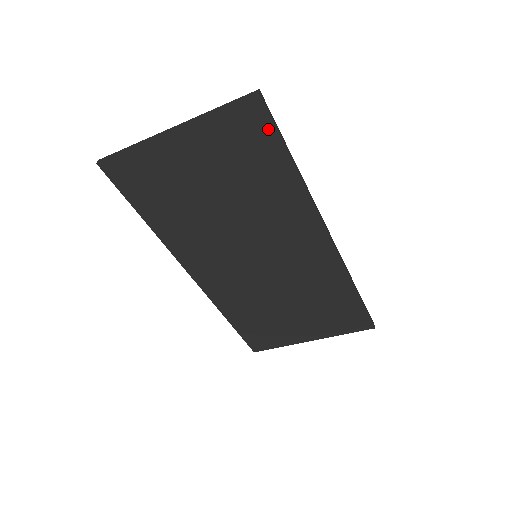
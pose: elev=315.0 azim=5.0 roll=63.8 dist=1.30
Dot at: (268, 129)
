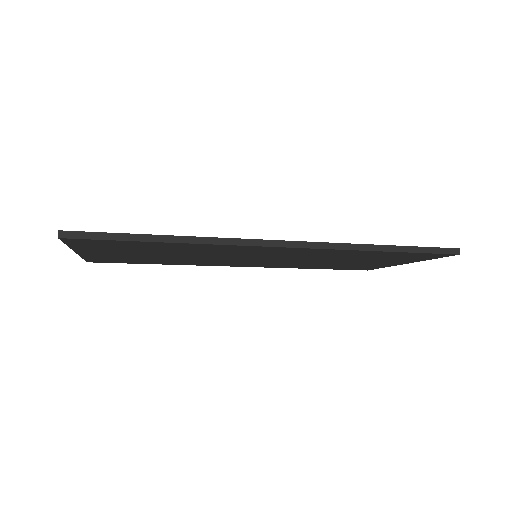
Dot at: (106, 241)
